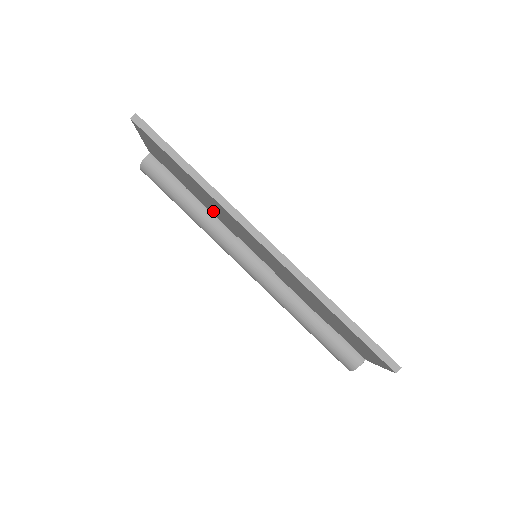
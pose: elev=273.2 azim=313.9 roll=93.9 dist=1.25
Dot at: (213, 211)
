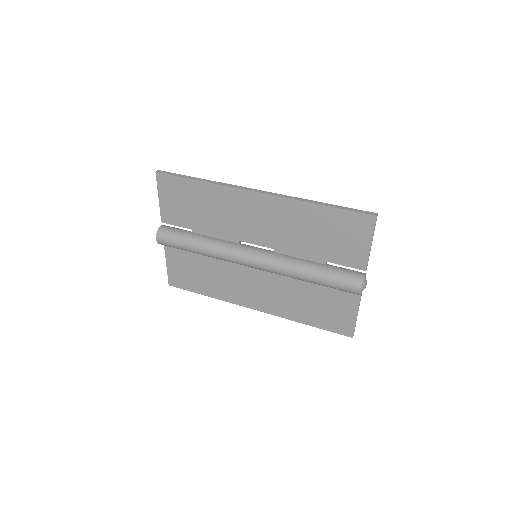
Dot at: (217, 228)
